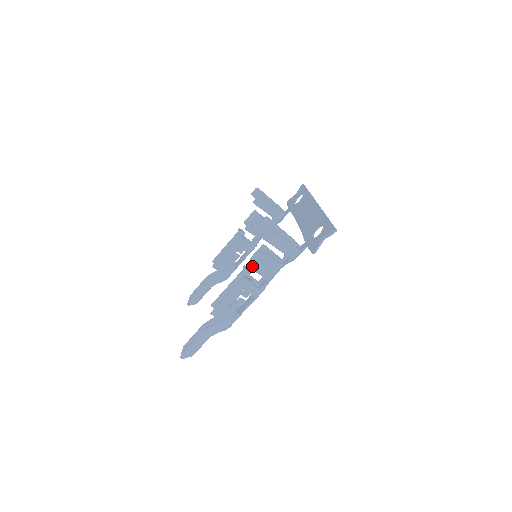
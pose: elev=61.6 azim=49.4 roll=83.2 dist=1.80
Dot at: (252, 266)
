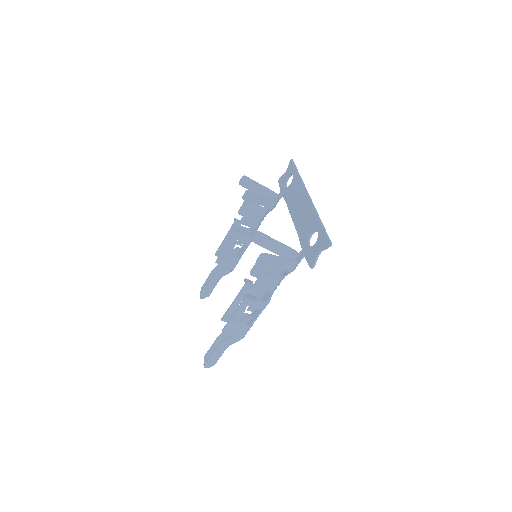
Dot at: (252, 286)
